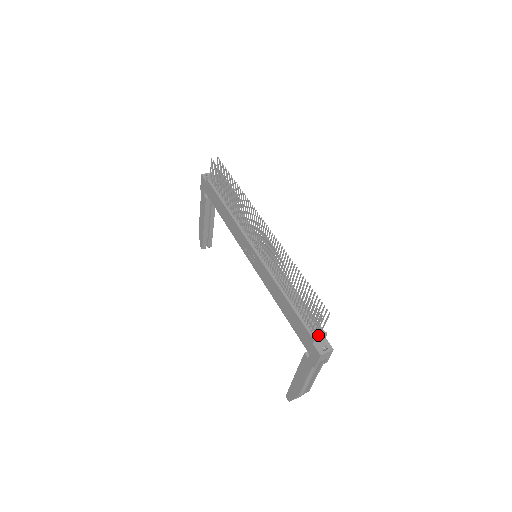
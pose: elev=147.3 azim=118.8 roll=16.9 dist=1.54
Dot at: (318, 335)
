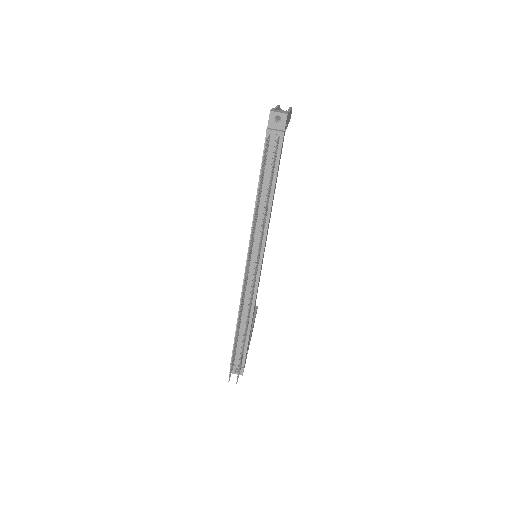
Dot at: (235, 366)
